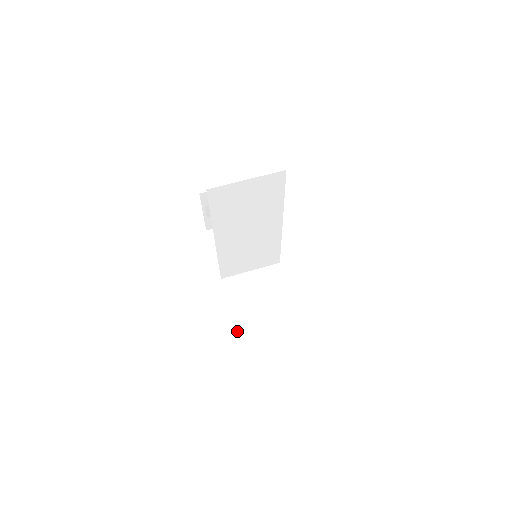
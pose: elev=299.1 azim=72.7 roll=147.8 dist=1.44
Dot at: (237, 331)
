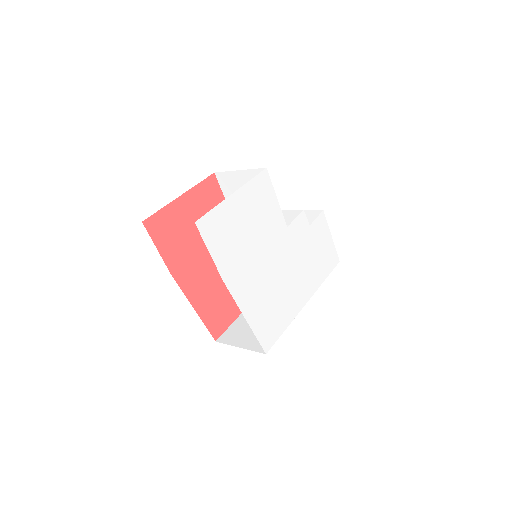
Dot at: (230, 325)
